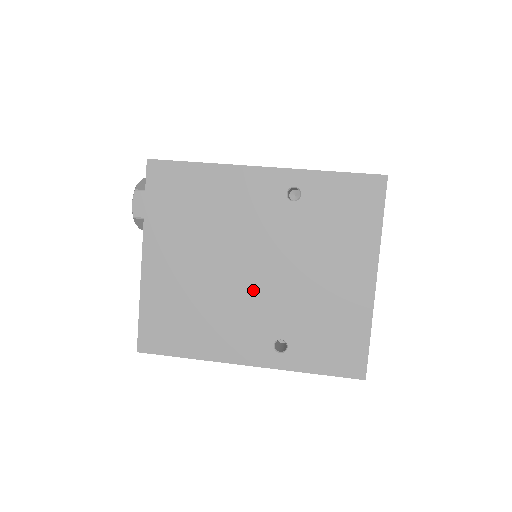
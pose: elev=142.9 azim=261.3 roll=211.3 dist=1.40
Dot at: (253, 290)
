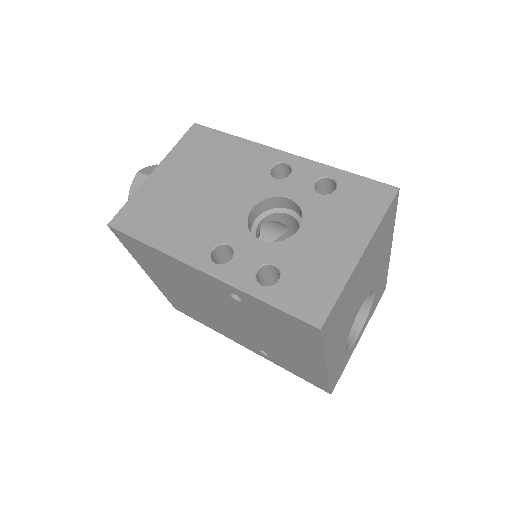
Dot at: (232, 324)
